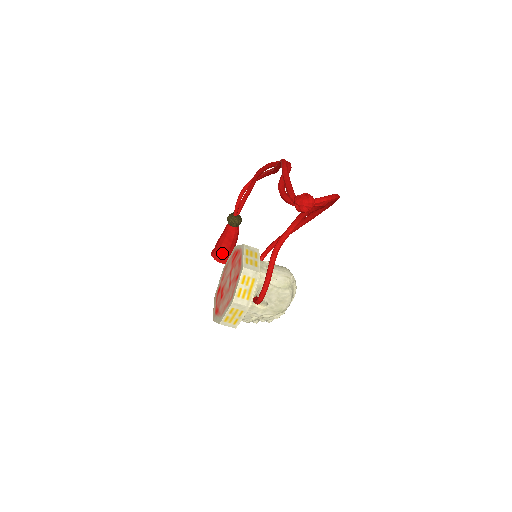
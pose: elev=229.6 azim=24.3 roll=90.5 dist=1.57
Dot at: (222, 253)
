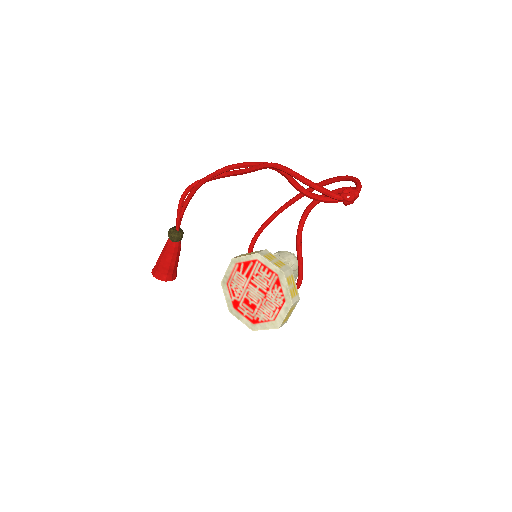
Dot at: (172, 271)
